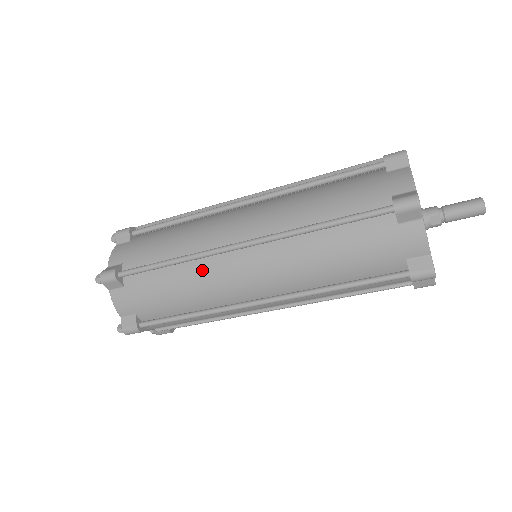
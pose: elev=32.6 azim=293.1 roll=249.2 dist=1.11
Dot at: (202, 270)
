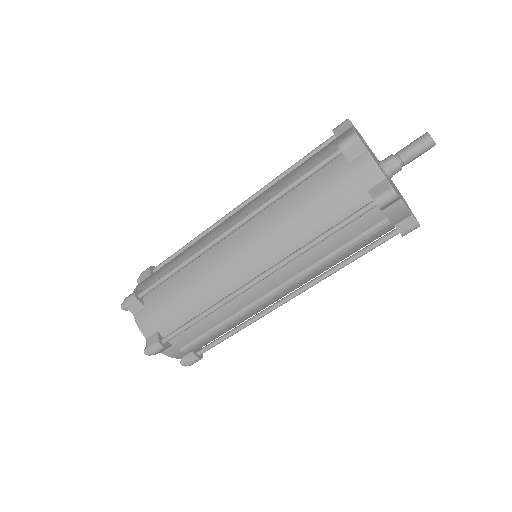
Dot at: (203, 266)
